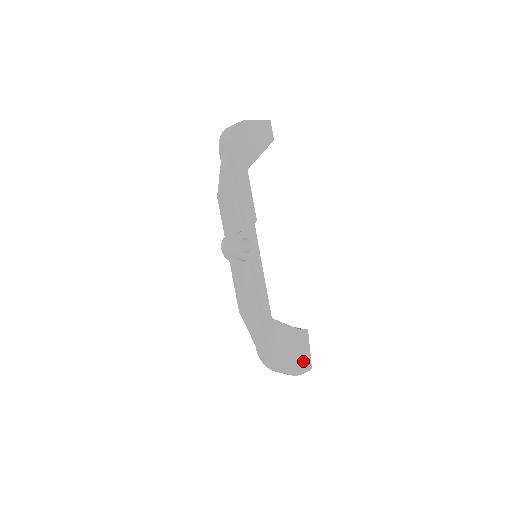
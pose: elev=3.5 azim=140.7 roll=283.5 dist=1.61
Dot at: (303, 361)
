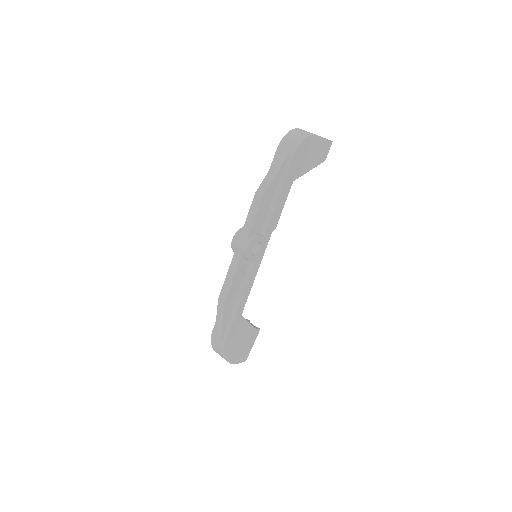
Dot at: (243, 354)
